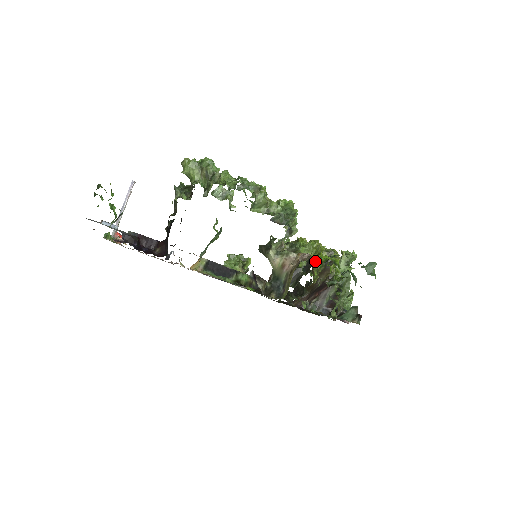
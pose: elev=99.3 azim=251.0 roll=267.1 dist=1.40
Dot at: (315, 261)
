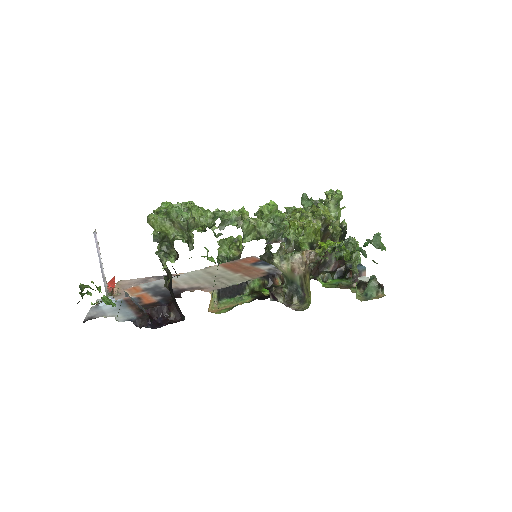
Dot at: occluded
